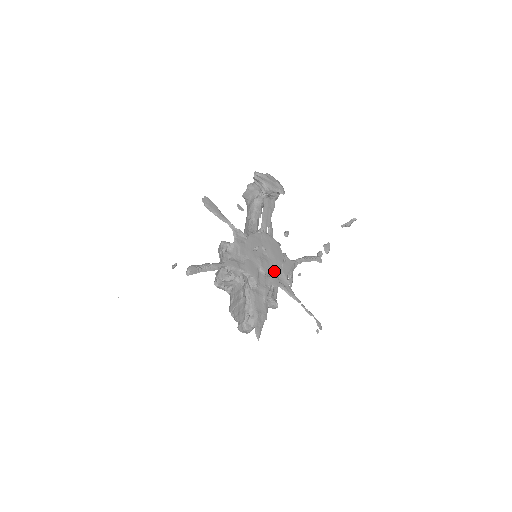
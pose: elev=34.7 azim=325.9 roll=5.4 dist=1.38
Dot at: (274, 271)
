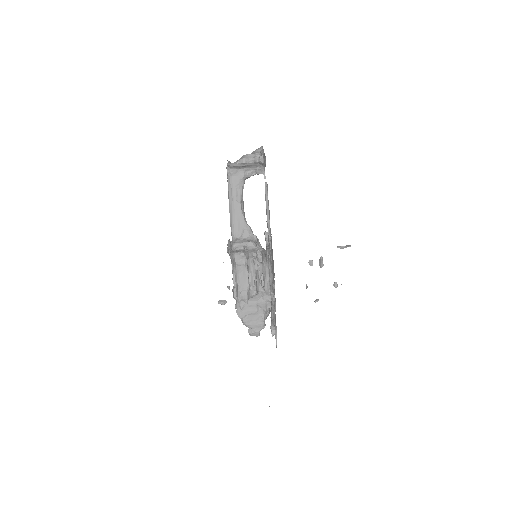
Dot at: occluded
